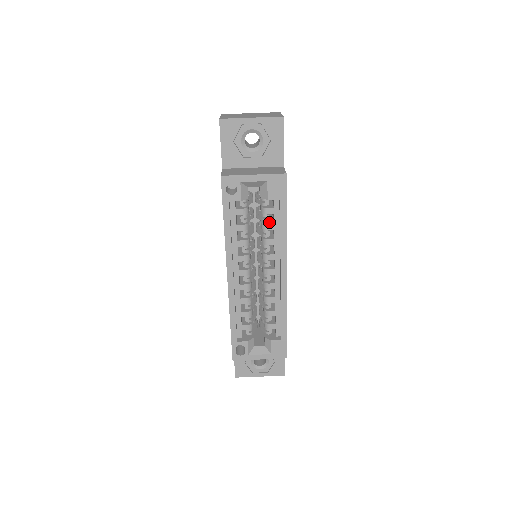
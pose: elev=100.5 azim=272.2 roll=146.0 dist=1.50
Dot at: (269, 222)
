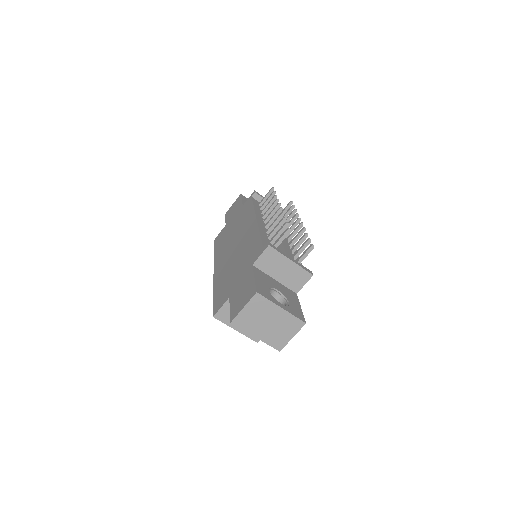
Dot at: occluded
